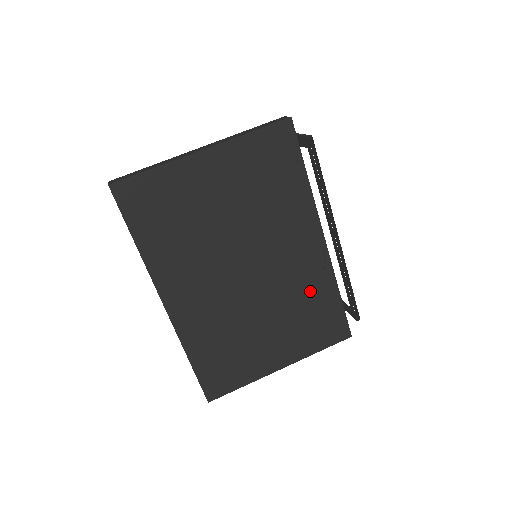
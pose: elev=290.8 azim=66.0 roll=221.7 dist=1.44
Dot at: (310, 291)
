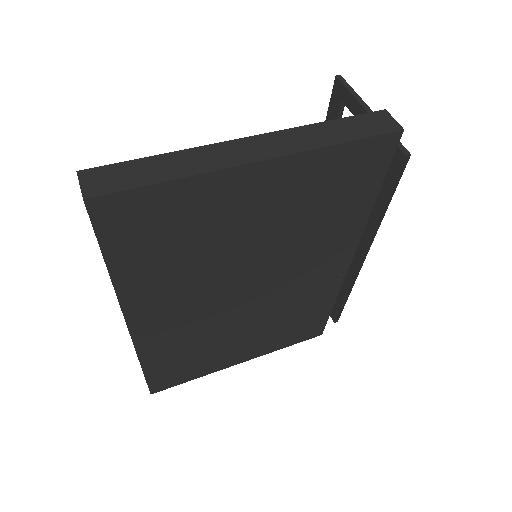
Dot at: (306, 305)
